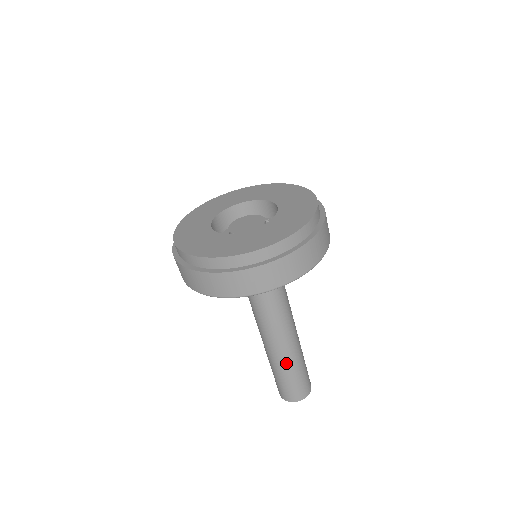
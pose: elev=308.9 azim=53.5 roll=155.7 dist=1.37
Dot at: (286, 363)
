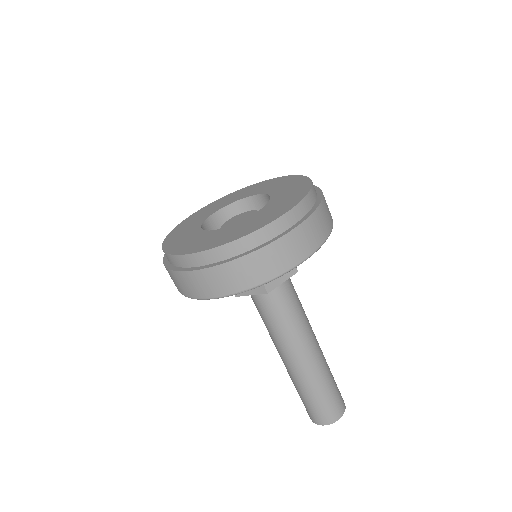
Dot at: (299, 379)
